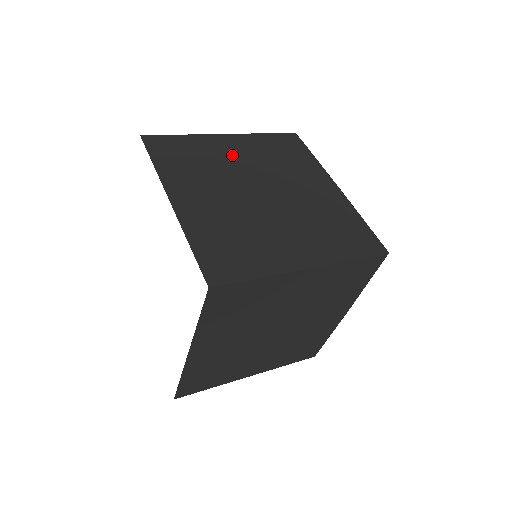
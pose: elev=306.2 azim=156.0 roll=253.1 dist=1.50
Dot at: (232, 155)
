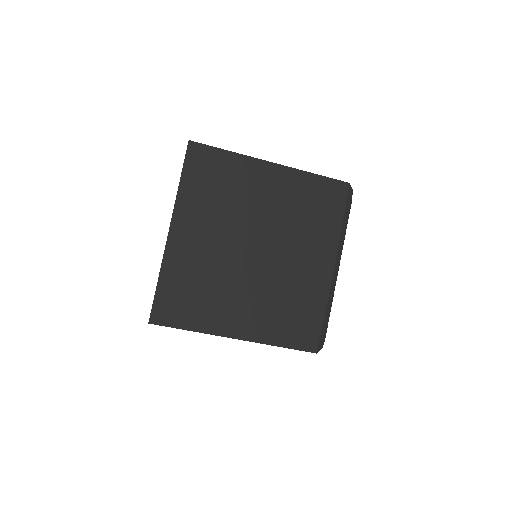
Dot at: occluded
